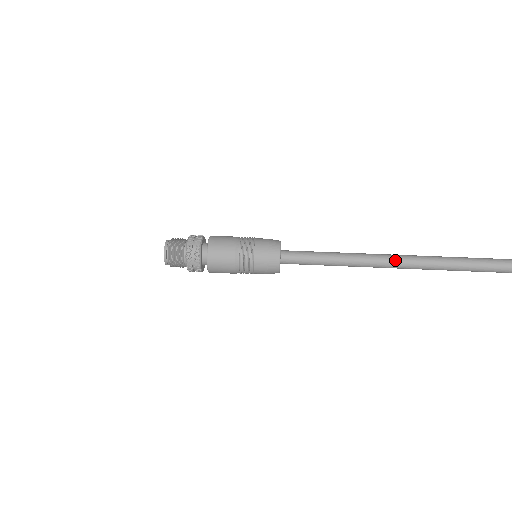
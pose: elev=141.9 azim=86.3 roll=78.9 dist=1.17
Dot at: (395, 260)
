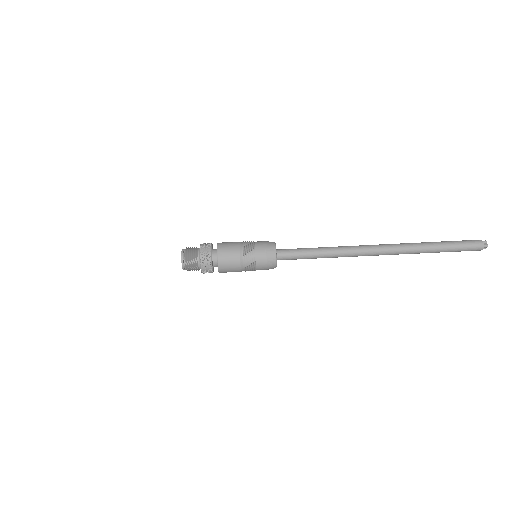
Dot at: (367, 253)
